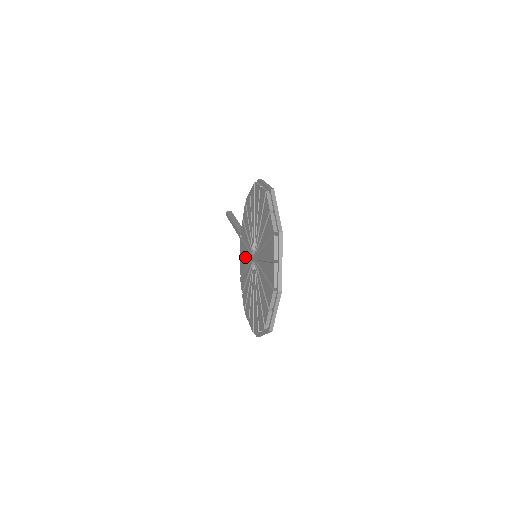
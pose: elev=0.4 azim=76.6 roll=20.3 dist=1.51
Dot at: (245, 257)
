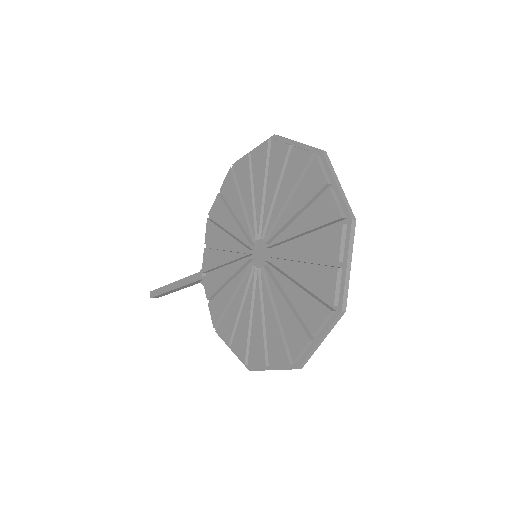
Dot at: (220, 294)
